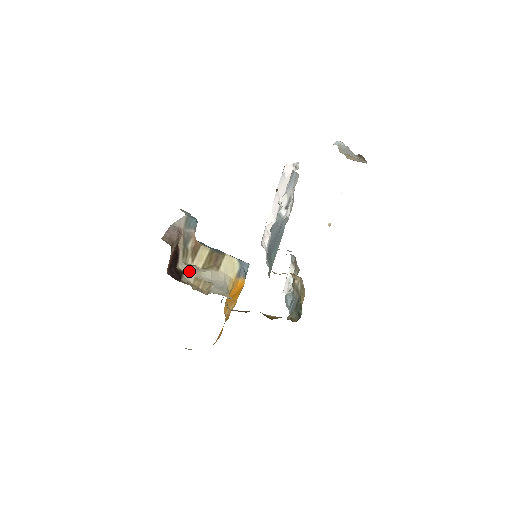
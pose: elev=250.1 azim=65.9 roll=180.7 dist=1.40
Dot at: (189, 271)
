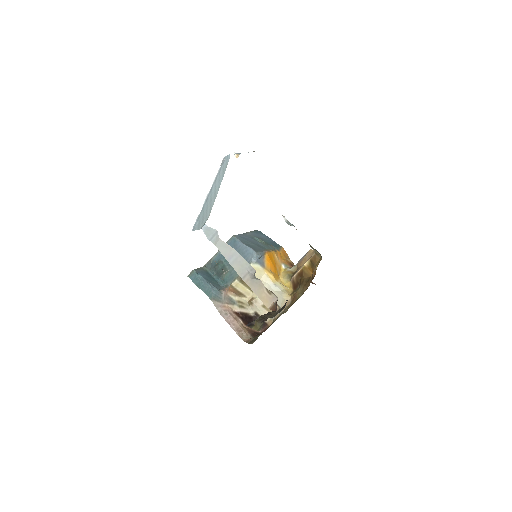
Dot at: (257, 309)
